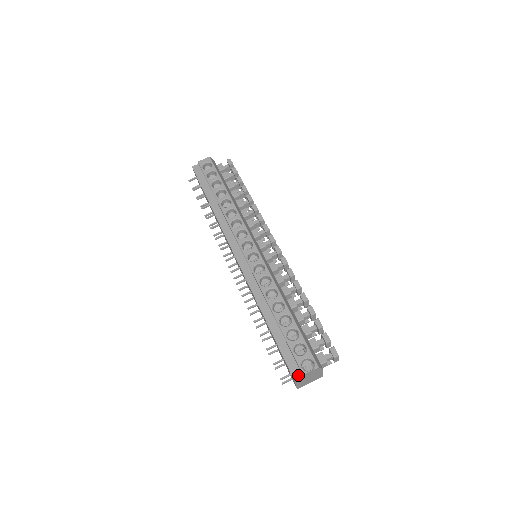
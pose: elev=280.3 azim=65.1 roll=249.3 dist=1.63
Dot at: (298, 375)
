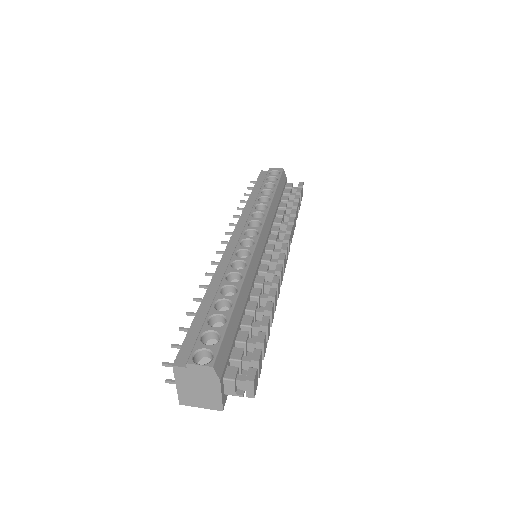
Dot at: (182, 363)
